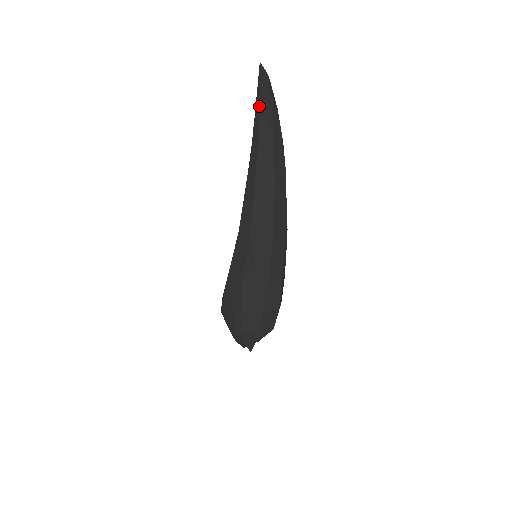
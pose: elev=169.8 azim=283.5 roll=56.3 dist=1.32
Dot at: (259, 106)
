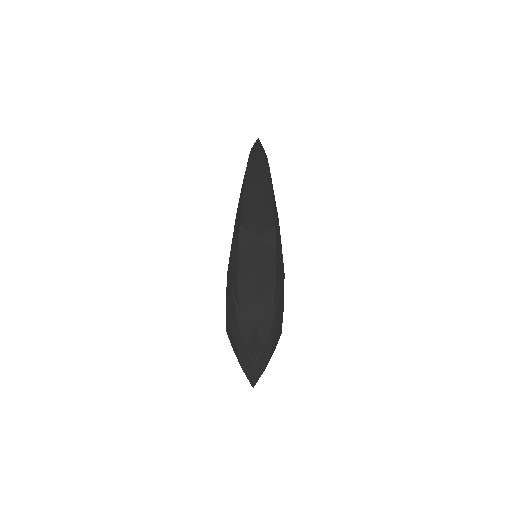
Dot at: occluded
